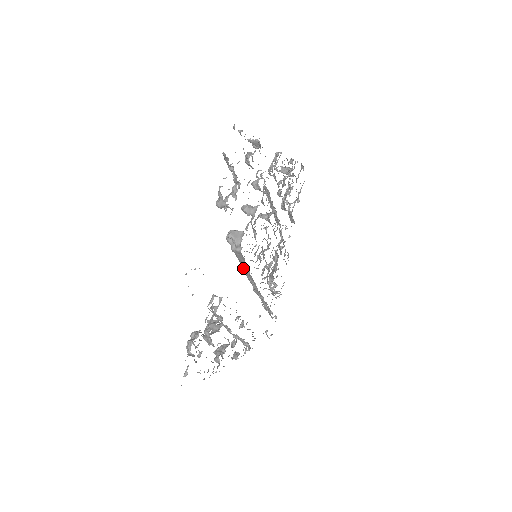
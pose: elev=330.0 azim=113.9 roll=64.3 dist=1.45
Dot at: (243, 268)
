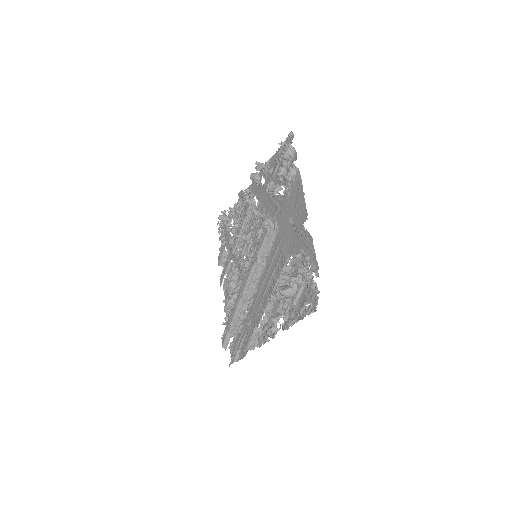
Dot at: (259, 259)
